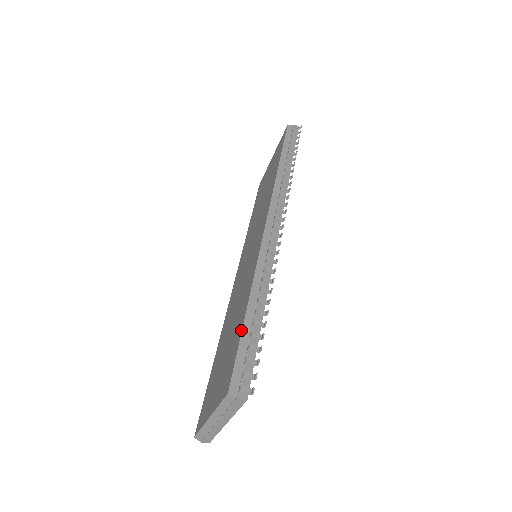
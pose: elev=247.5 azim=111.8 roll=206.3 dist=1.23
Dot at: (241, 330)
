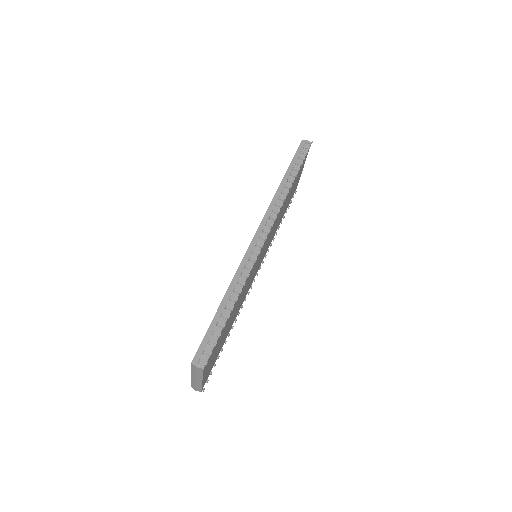
Dot at: occluded
